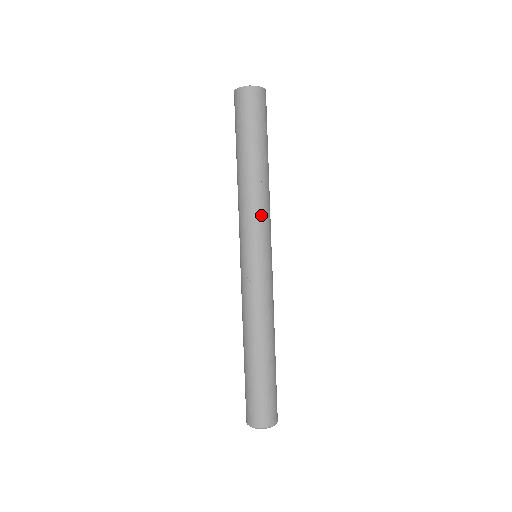
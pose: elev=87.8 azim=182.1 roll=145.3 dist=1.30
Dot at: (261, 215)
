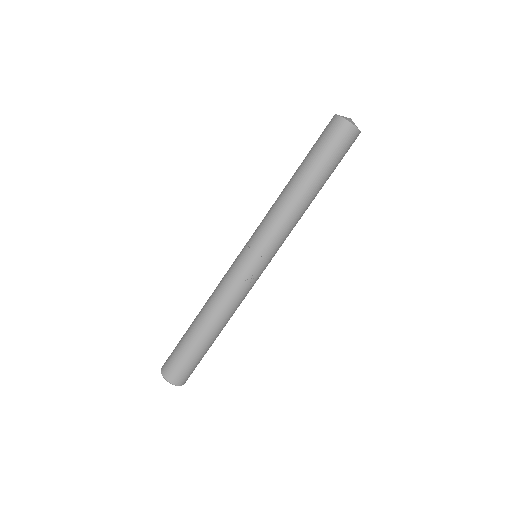
Dot at: occluded
